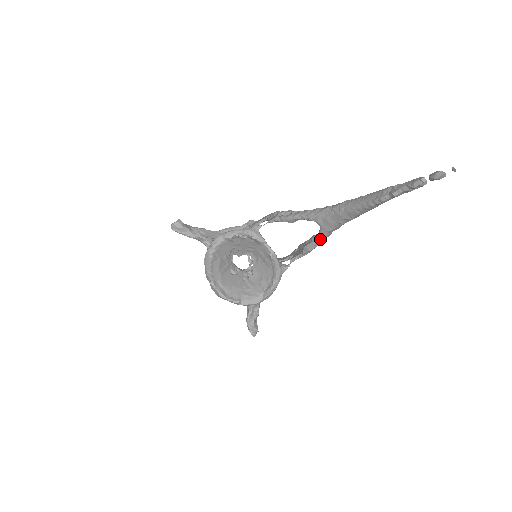
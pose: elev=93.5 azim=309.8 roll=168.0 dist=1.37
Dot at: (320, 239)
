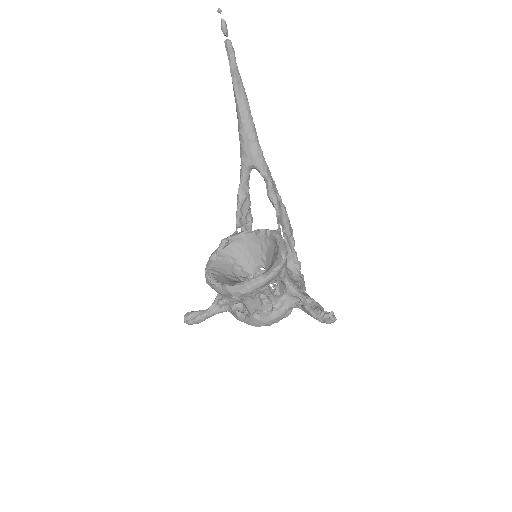
Dot at: (263, 172)
